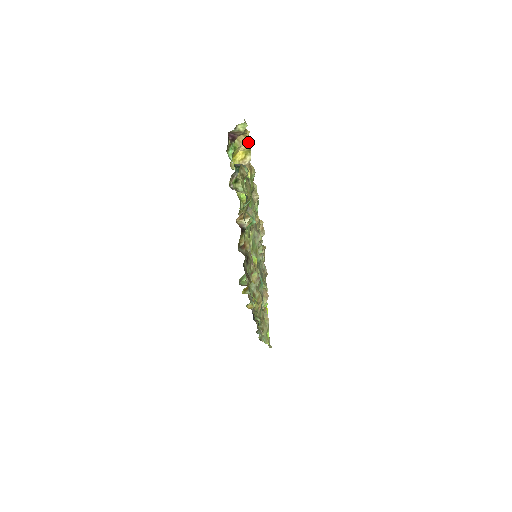
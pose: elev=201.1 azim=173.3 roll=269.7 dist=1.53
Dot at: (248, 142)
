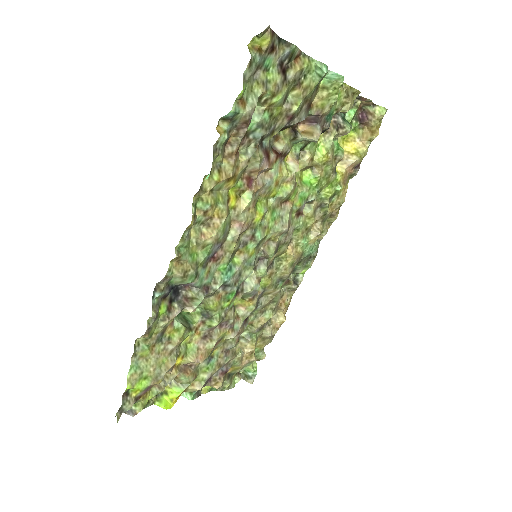
Dot at: (367, 151)
